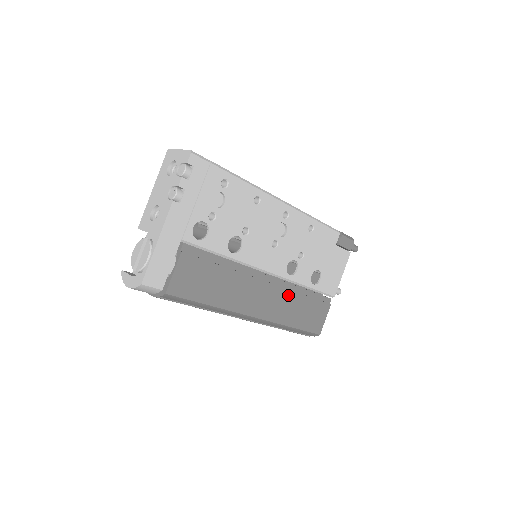
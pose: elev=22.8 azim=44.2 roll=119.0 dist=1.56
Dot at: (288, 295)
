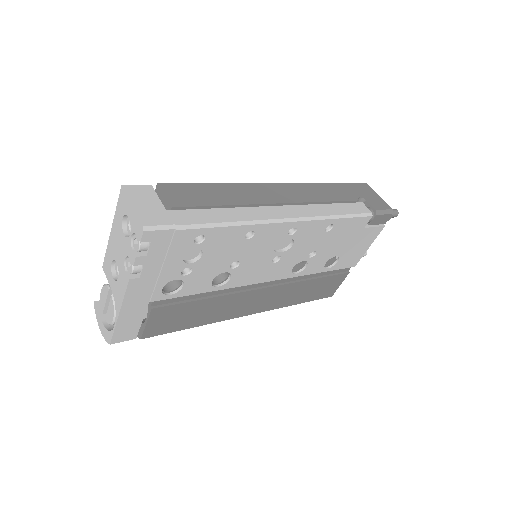
Dot at: (293, 286)
